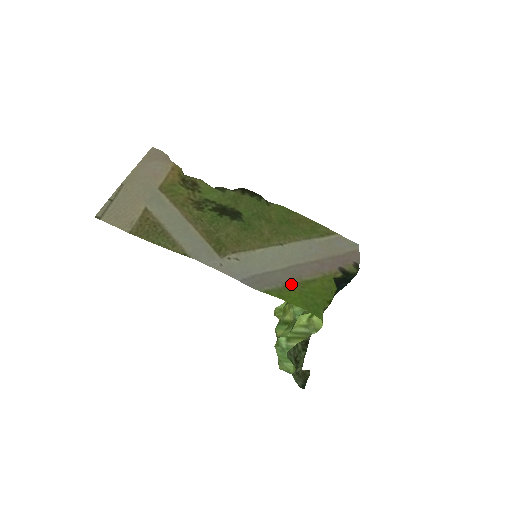
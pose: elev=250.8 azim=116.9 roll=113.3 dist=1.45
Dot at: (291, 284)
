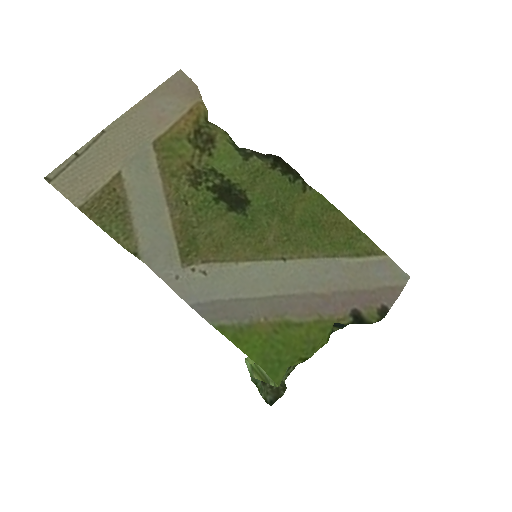
Dot at: (263, 323)
